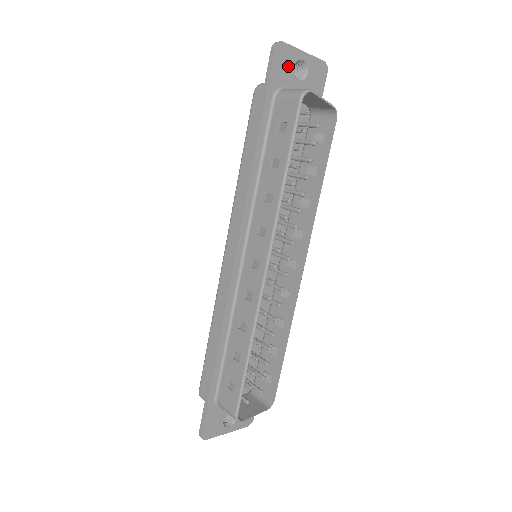
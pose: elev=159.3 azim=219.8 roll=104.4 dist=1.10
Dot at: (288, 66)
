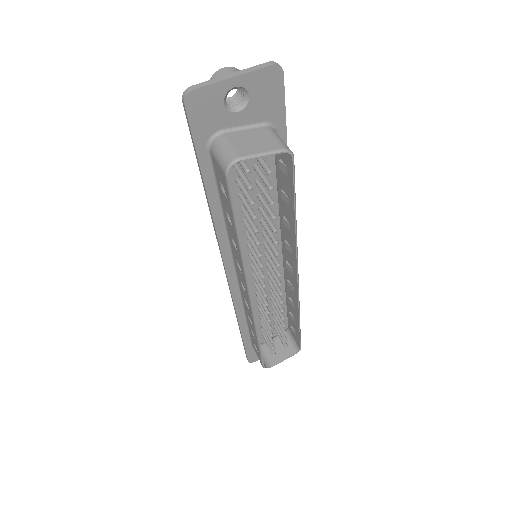
Dot at: (214, 108)
